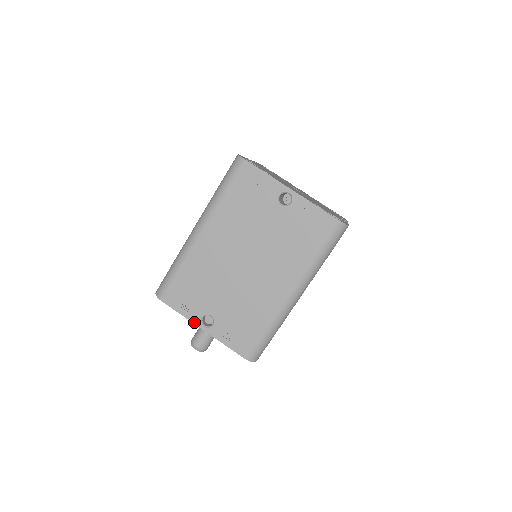
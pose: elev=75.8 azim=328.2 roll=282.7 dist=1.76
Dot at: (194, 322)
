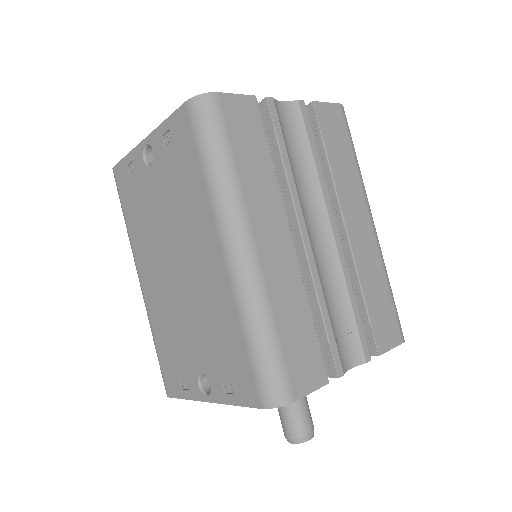
Dot at: (198, 399)
